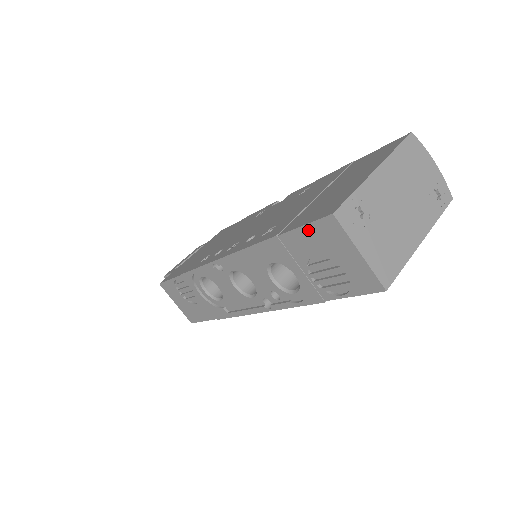
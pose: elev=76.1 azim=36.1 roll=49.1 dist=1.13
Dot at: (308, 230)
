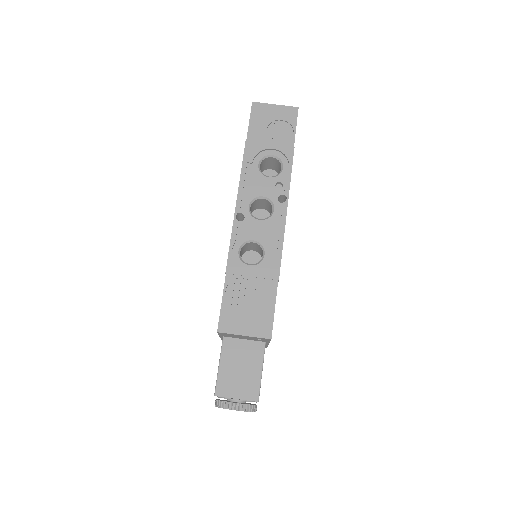
Dot at: (253, 120)
